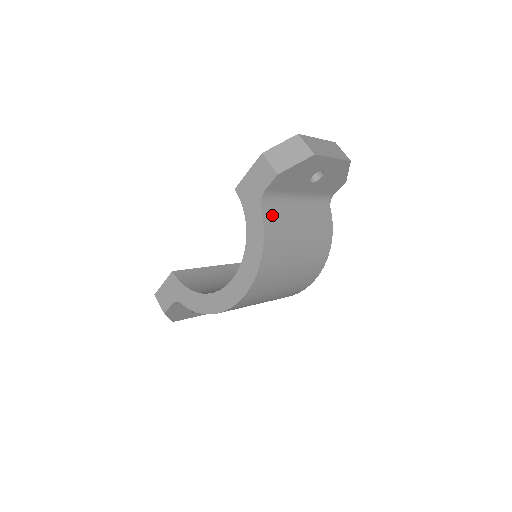
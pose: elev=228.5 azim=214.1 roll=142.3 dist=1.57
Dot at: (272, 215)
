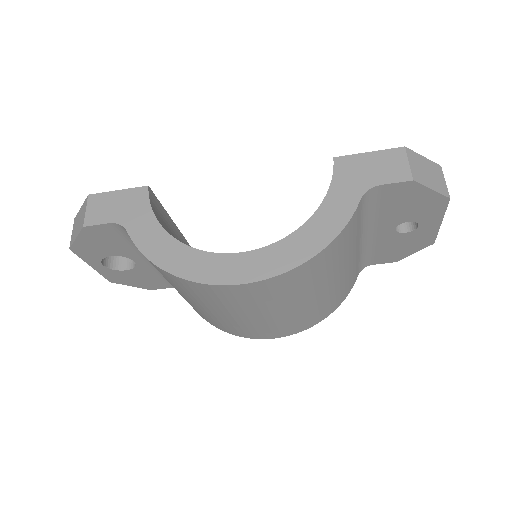
Dot at: (356, 220)
